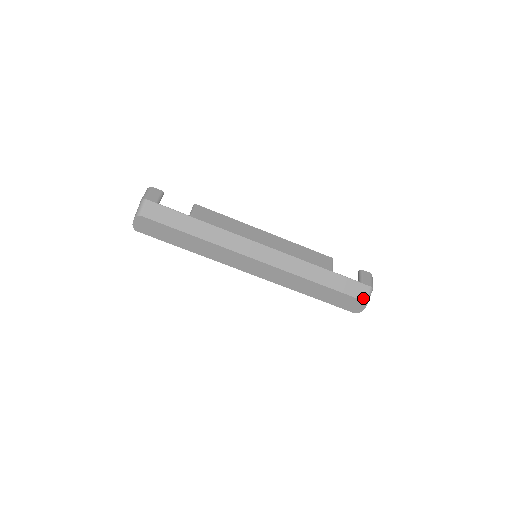
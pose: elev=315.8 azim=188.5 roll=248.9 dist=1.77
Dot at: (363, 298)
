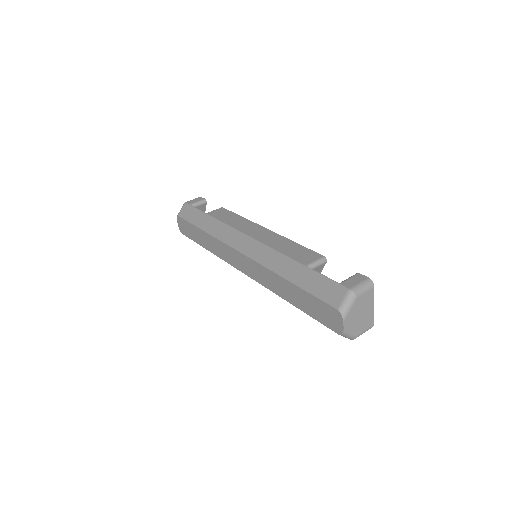
Dot at: (336, 304)
